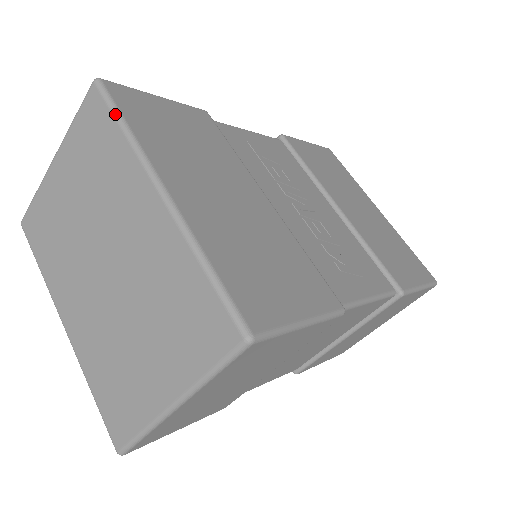
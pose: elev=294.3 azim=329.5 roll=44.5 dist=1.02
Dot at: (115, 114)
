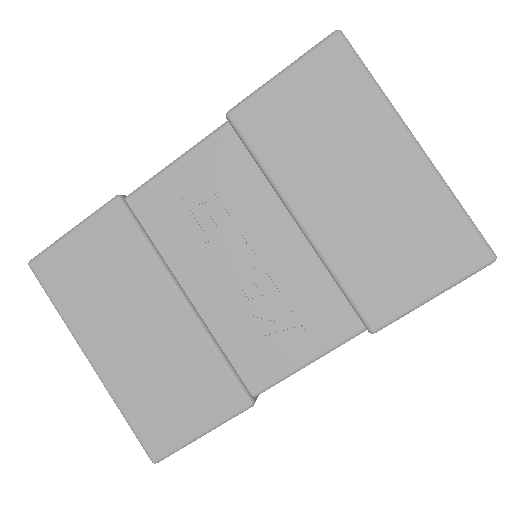
Dot at: (49, 298)
